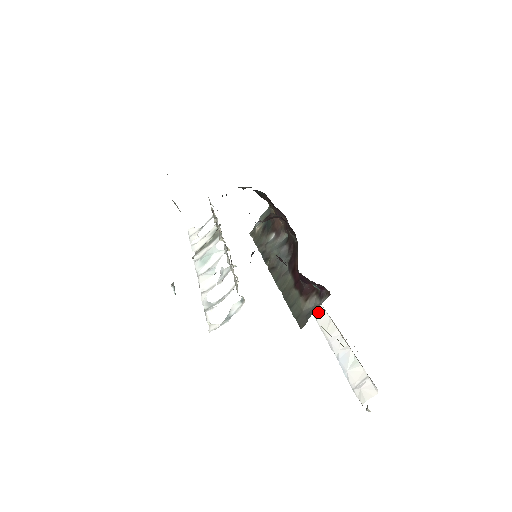
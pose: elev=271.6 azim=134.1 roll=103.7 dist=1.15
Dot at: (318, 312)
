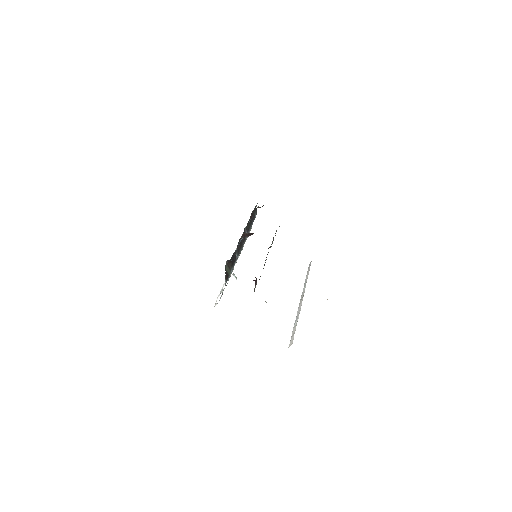
Dot at: (304, 288)
